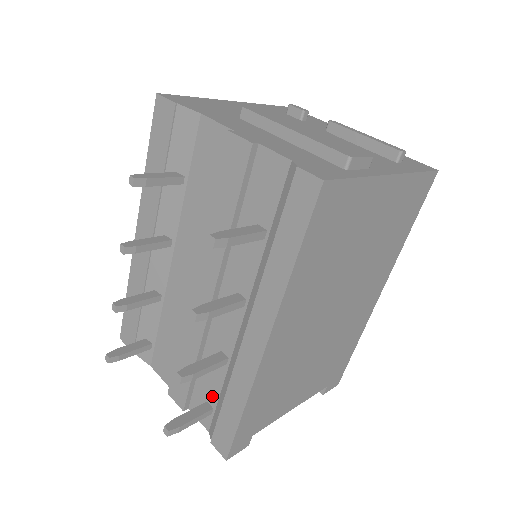
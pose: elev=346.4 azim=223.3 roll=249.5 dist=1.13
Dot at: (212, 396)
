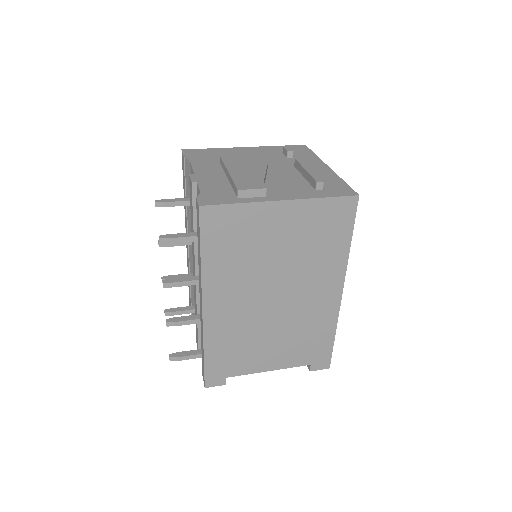
Dot at: occluded
